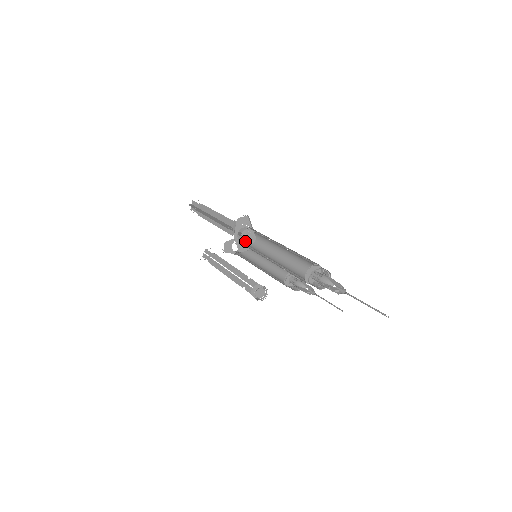
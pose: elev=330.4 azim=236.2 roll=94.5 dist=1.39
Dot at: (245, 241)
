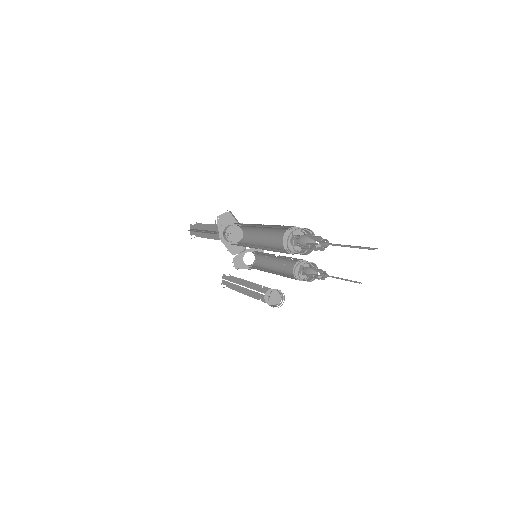
Dot at: (233, 240)
